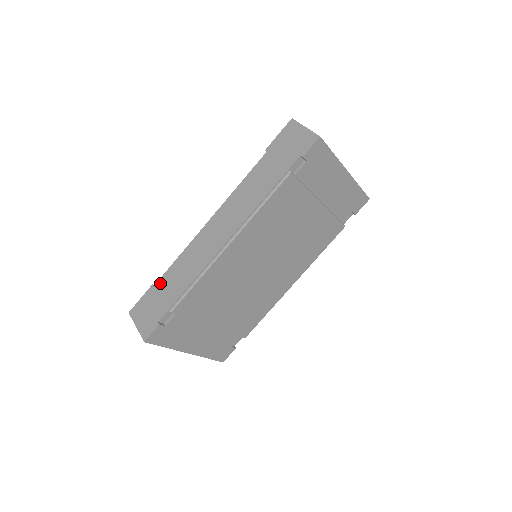
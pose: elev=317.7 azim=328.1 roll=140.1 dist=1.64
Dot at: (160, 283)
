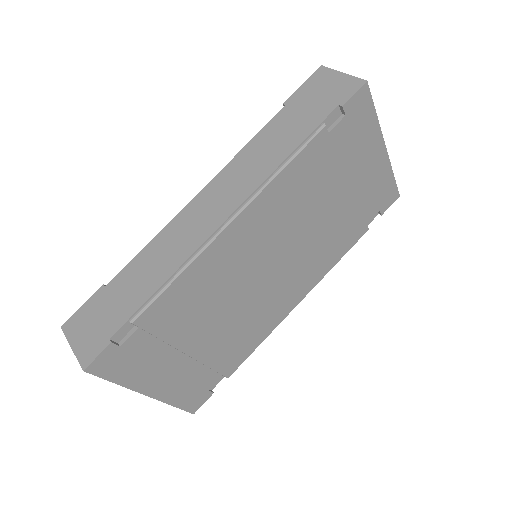
Dot at: (116, 282)
